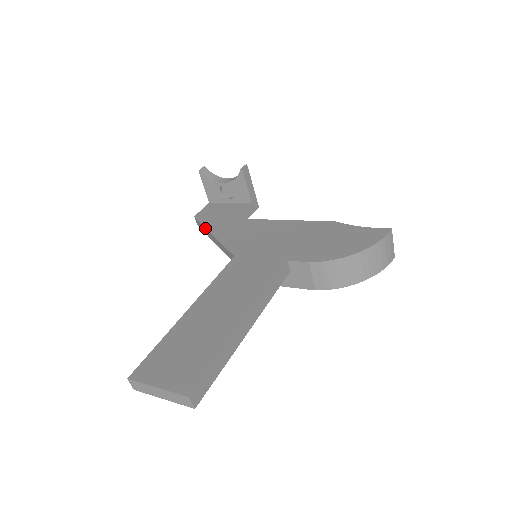
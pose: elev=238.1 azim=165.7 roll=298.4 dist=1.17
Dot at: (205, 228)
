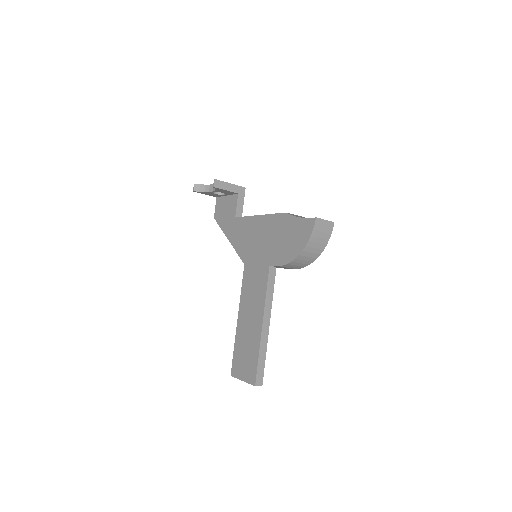
Dot at: (223, 231)
